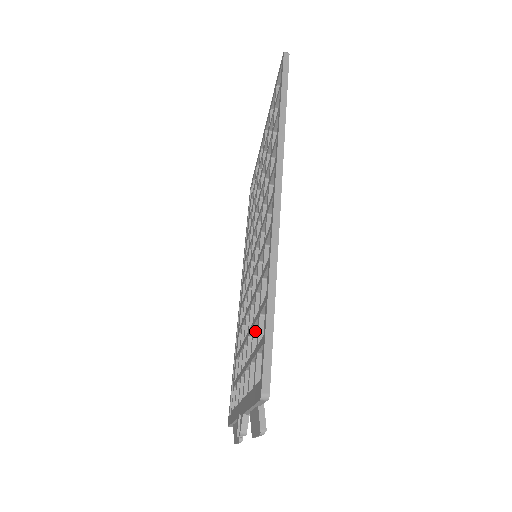
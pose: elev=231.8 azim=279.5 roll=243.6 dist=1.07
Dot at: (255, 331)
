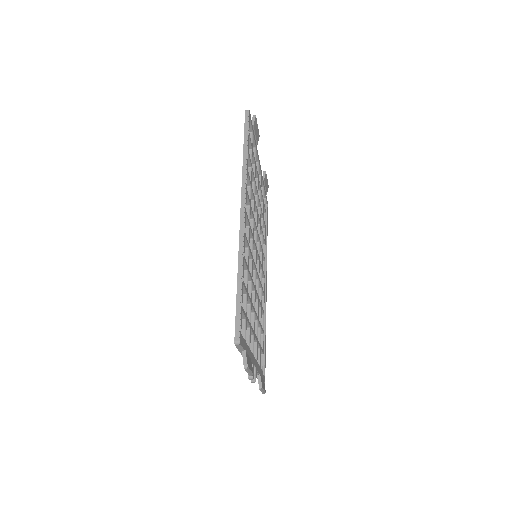
Dot at: (247, 307)
